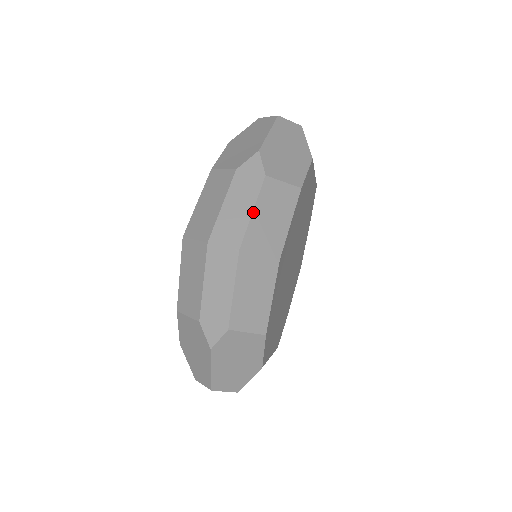
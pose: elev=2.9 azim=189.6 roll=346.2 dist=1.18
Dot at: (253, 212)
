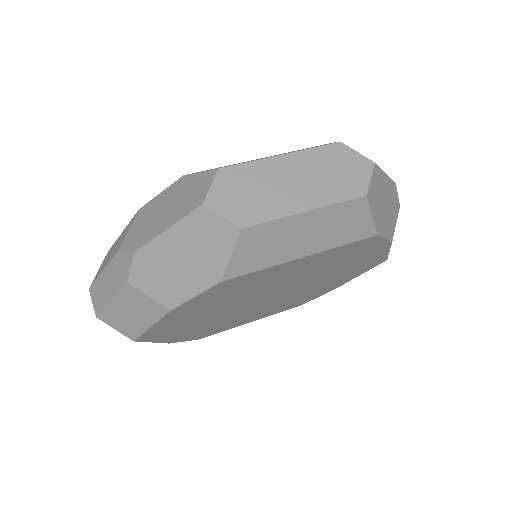
Dot at: (111, 302)
